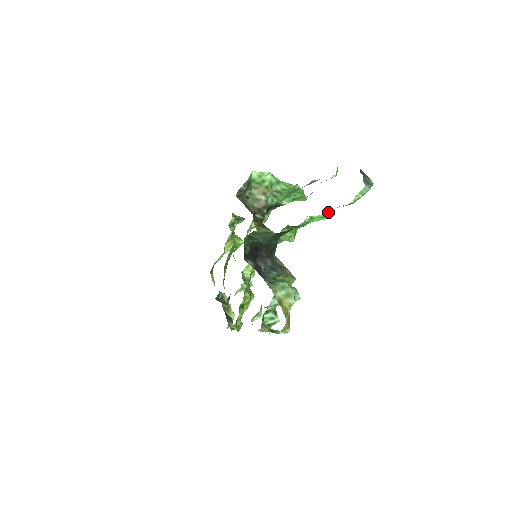
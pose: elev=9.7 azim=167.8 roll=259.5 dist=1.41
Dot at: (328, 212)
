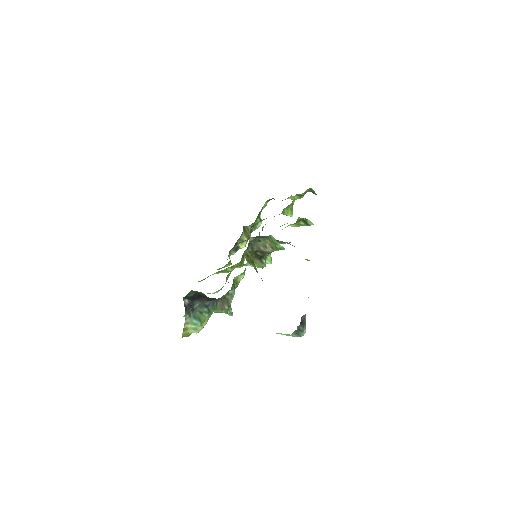
Dot at: occluded
